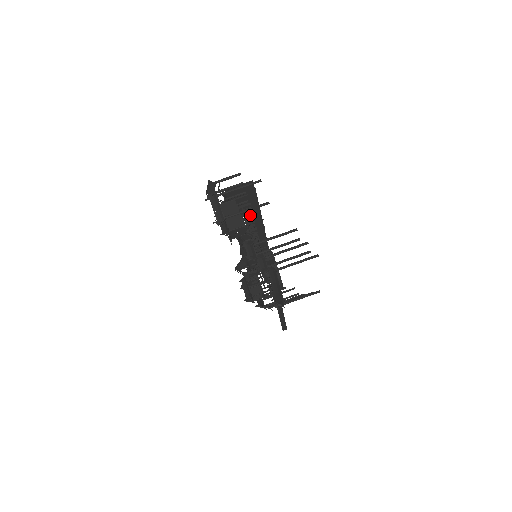
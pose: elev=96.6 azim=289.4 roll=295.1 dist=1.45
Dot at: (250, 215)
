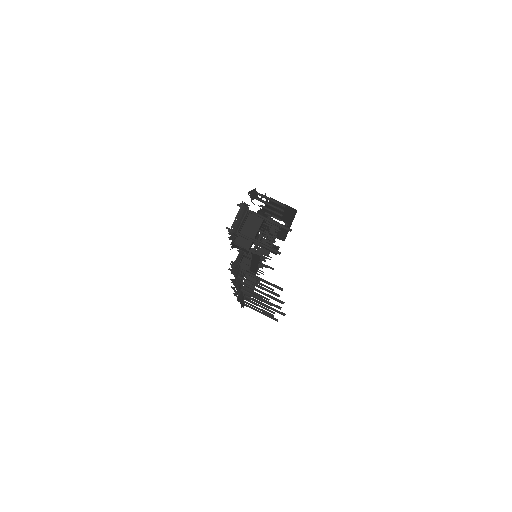
Dot at: (272, 233)
